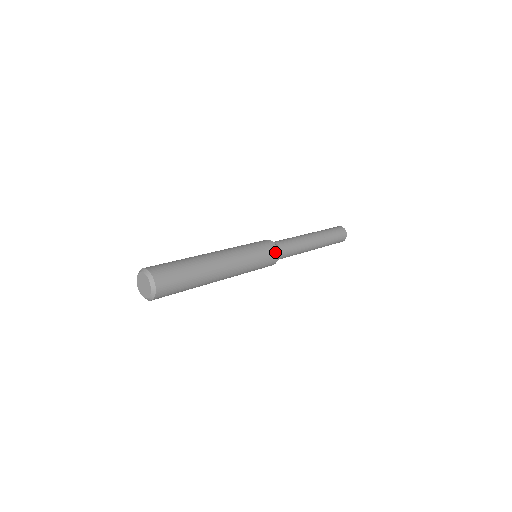
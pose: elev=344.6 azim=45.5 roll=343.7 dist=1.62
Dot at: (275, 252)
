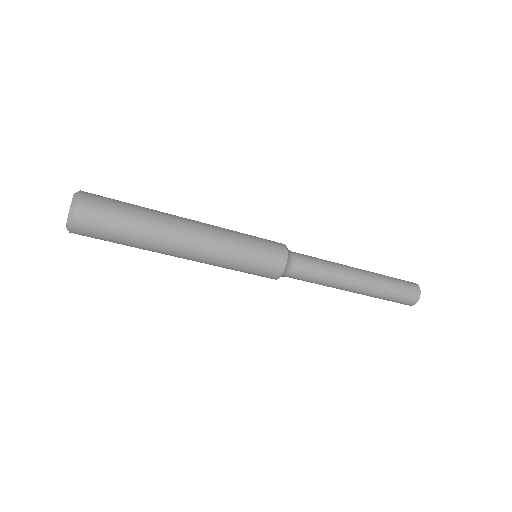
Dot at: (278, 243)
